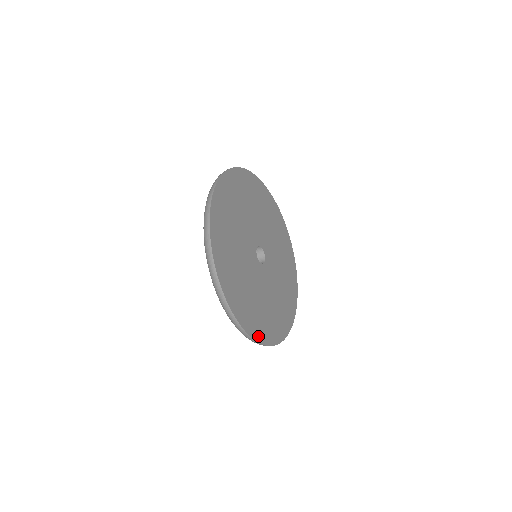
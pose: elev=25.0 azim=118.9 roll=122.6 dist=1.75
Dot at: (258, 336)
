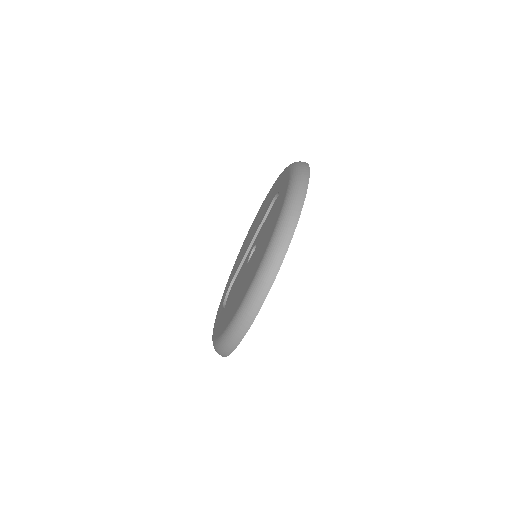
Dot at: occluded
